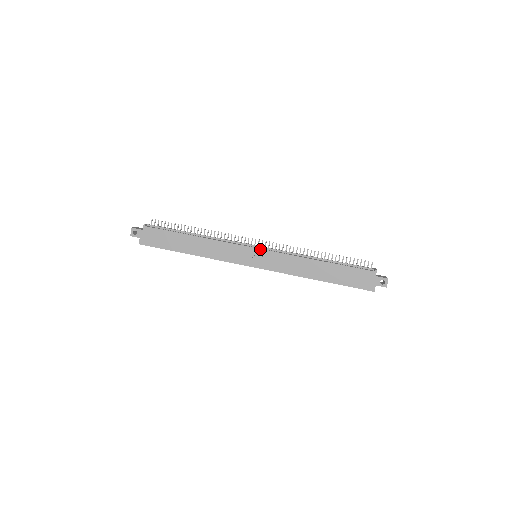
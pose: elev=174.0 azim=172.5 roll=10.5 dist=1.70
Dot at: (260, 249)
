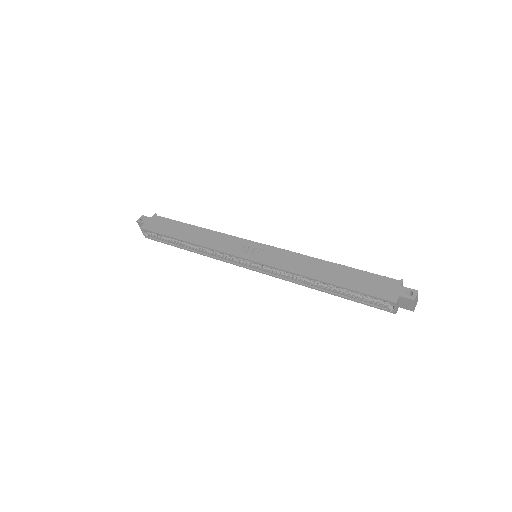
Dot at: (263, 244)
